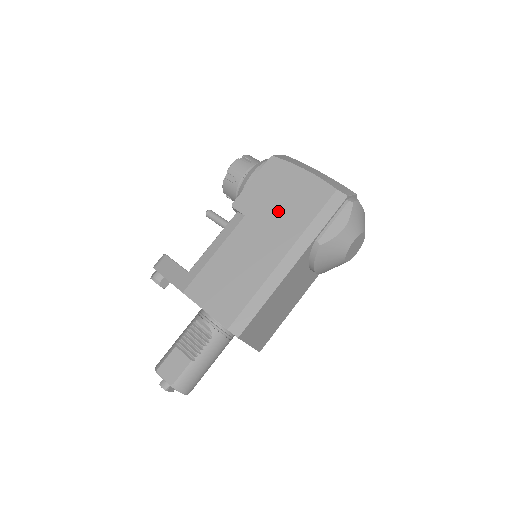
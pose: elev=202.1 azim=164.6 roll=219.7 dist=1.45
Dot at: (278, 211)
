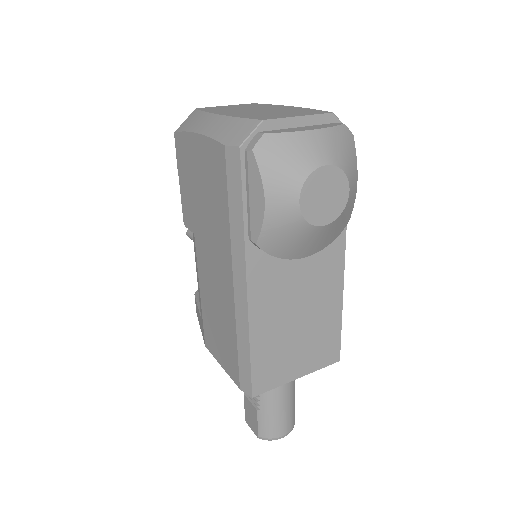
Dot at: (206, 214)
